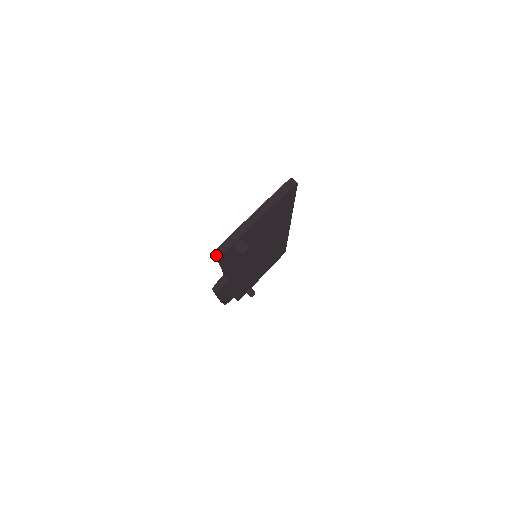
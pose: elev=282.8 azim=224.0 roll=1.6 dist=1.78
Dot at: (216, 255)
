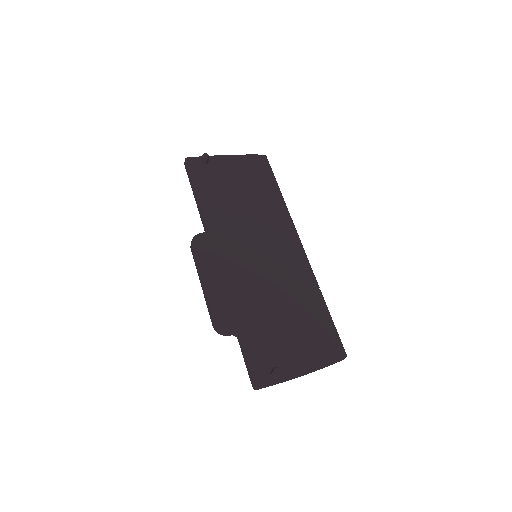
Dot at: (185, 164)
